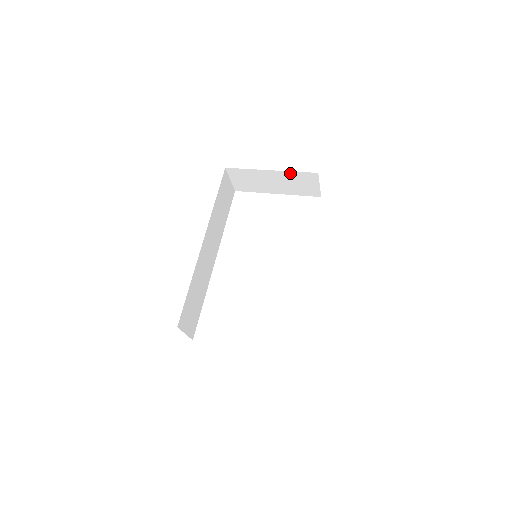
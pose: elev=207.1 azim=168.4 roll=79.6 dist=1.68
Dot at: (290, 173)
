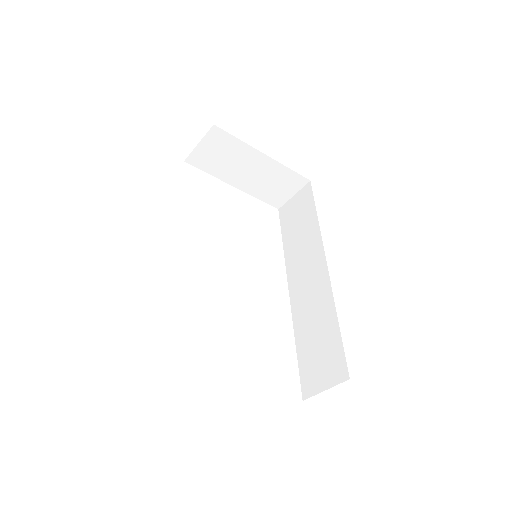
Dot at: (282, 168)
